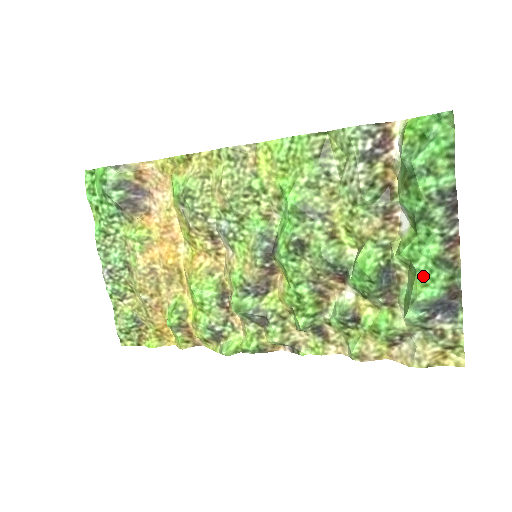
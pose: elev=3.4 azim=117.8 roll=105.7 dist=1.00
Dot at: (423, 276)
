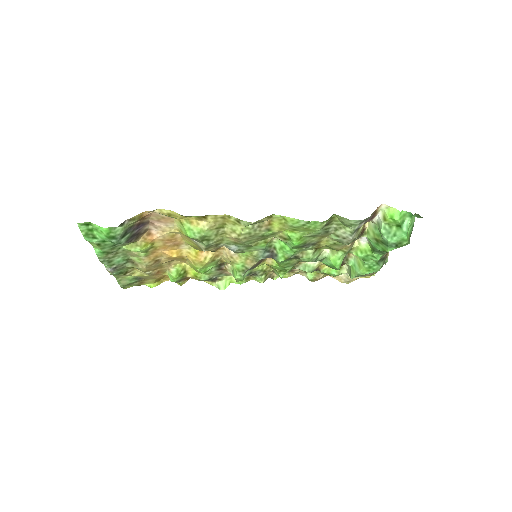
Dot at: (369, 267)
